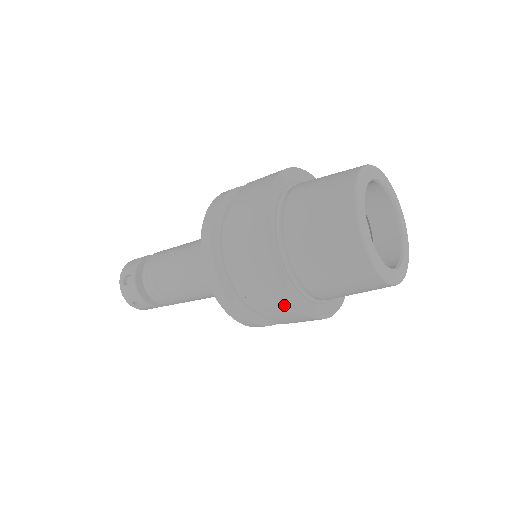
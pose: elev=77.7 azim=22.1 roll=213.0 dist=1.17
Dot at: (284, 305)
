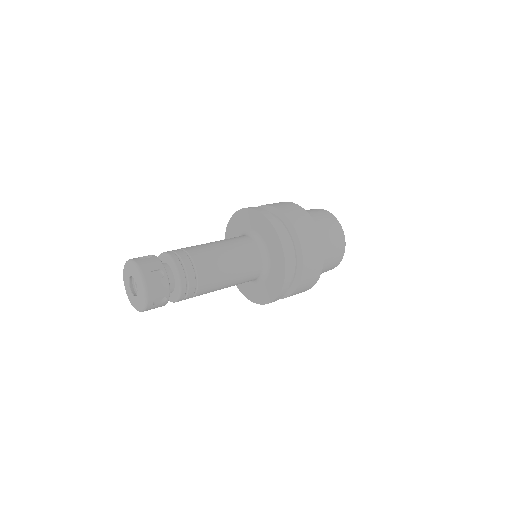
Dot at: occluded
